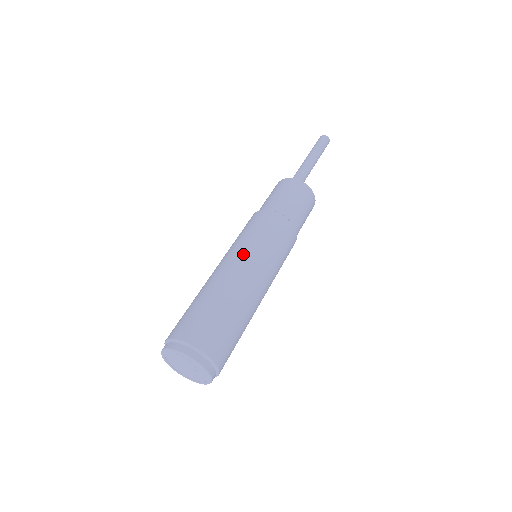
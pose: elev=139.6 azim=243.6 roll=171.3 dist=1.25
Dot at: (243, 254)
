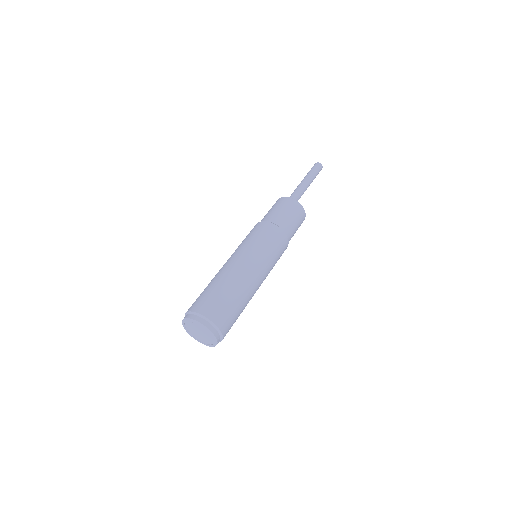
Dot at: (245, 254)
